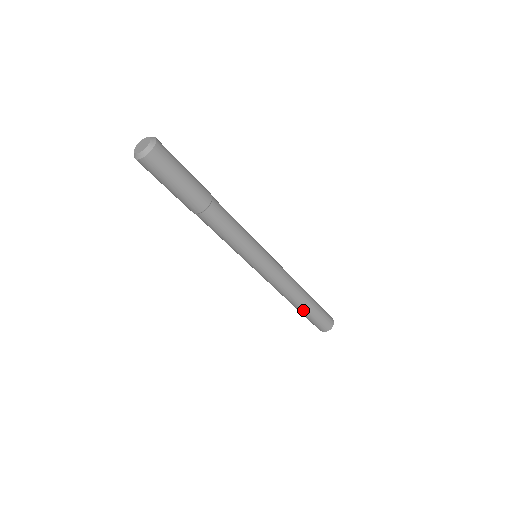
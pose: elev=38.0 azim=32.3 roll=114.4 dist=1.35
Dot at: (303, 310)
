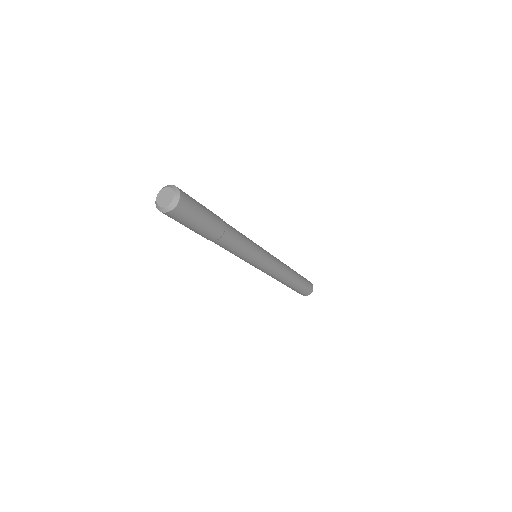
Dot at: (294, 285)
